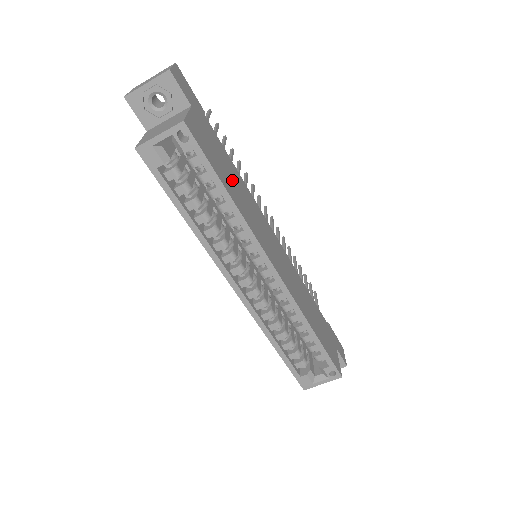
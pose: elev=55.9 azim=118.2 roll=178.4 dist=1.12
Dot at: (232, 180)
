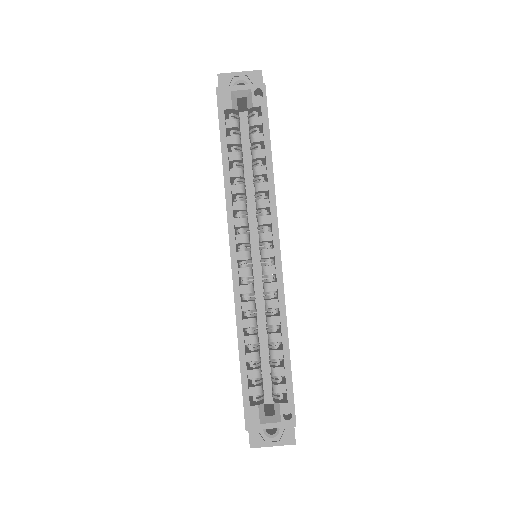
Dot at: occluded
